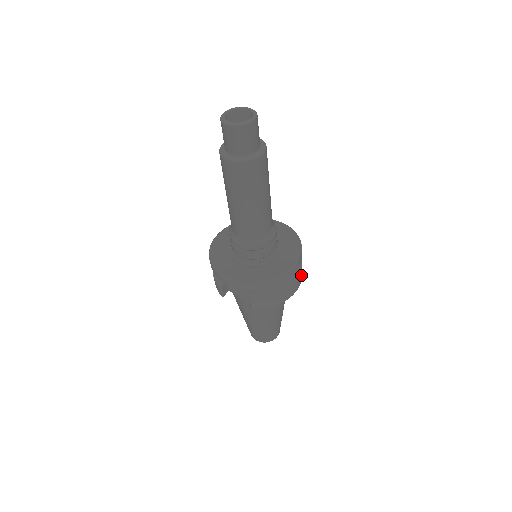
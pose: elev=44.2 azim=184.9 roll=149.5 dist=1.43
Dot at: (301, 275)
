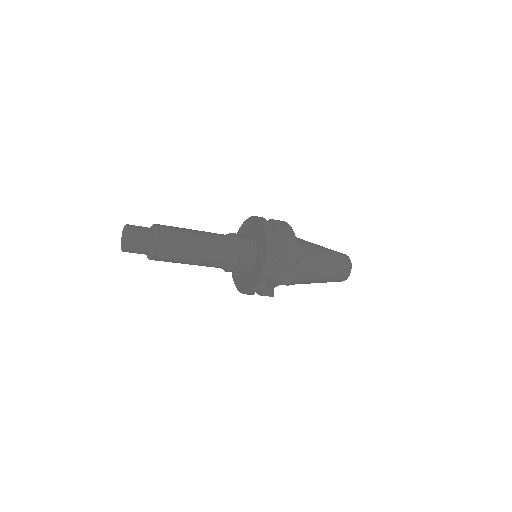
Dot at: (288, 231)
